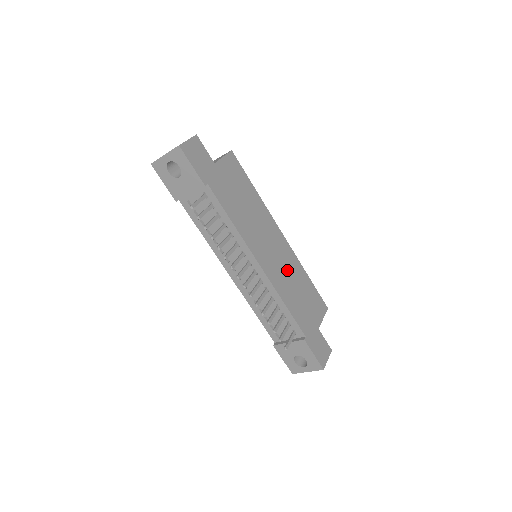
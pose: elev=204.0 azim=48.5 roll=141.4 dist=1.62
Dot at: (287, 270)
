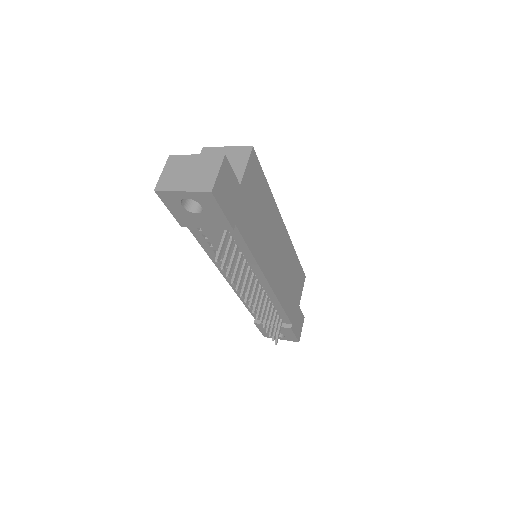
Dot at: (285, 266)
